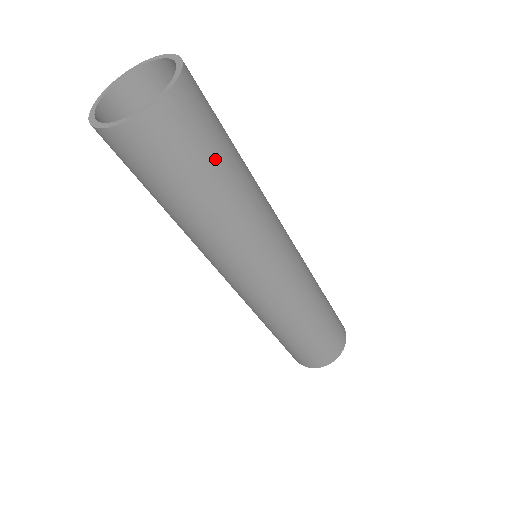
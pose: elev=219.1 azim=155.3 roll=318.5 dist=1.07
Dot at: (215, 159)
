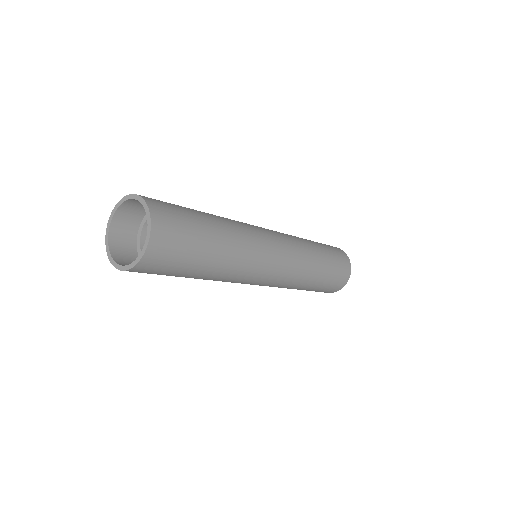
Dot at: (198, 231)
